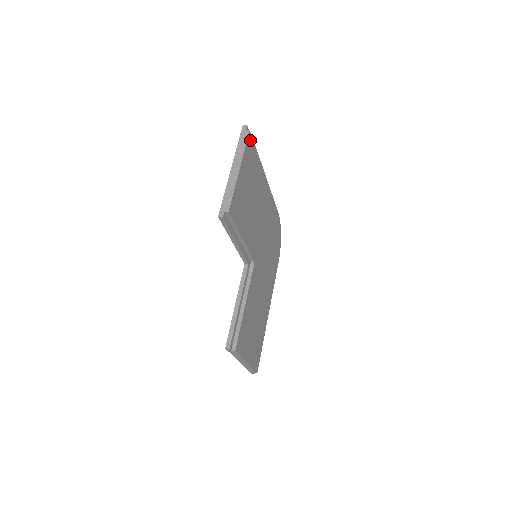
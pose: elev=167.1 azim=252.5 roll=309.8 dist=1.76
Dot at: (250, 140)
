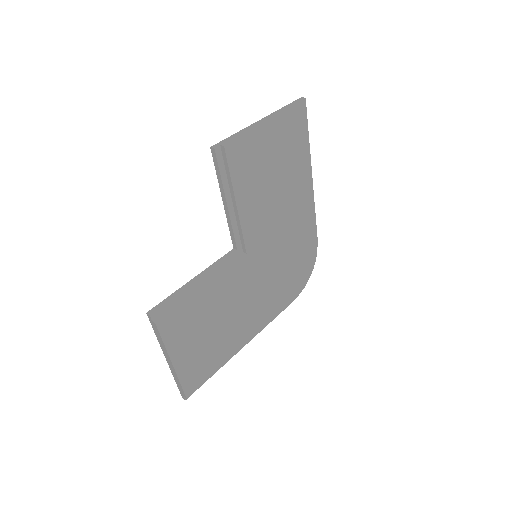
Dot at: (301, 112)
